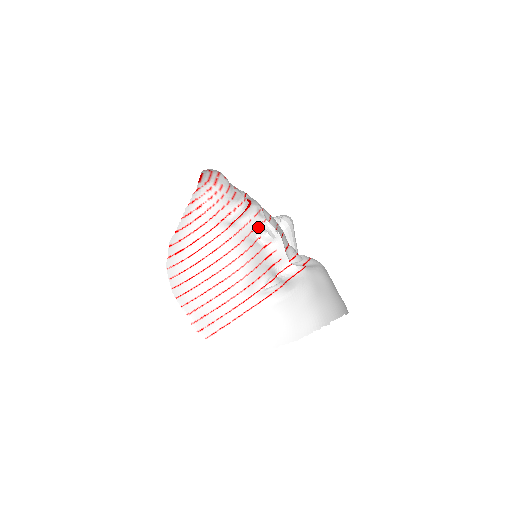
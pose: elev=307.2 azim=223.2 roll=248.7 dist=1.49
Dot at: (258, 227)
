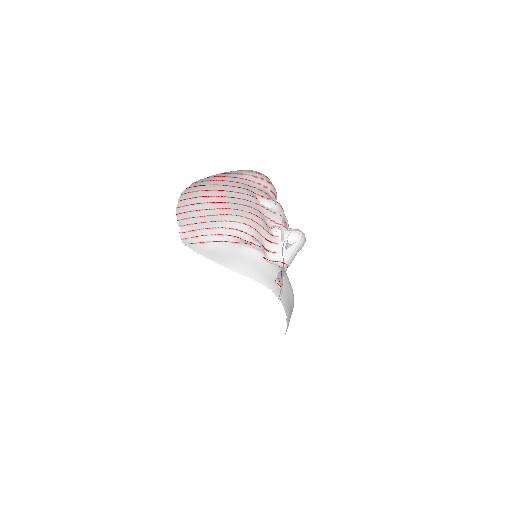
Dot at: (277, 224)
